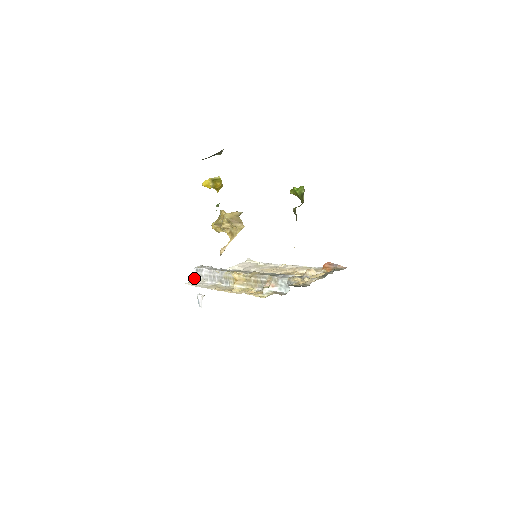
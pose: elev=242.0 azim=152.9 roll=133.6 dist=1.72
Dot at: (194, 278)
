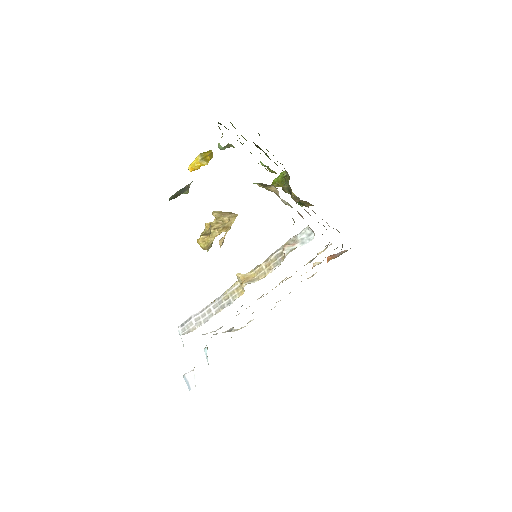
Dot at: occluded
